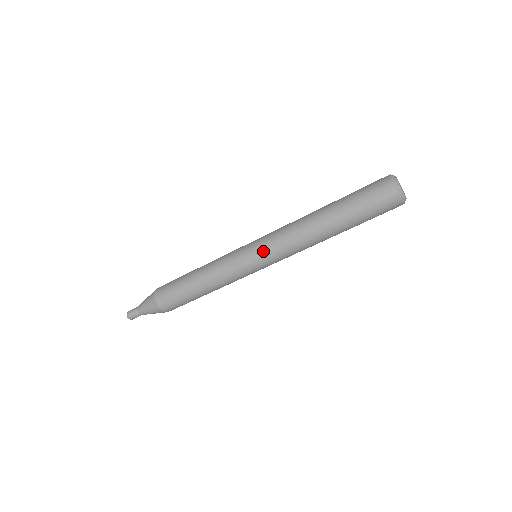
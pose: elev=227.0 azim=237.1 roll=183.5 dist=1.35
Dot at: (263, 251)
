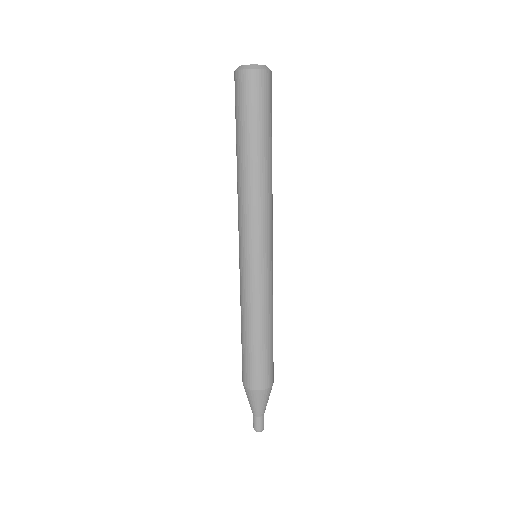
Dot at: (239, 240)
